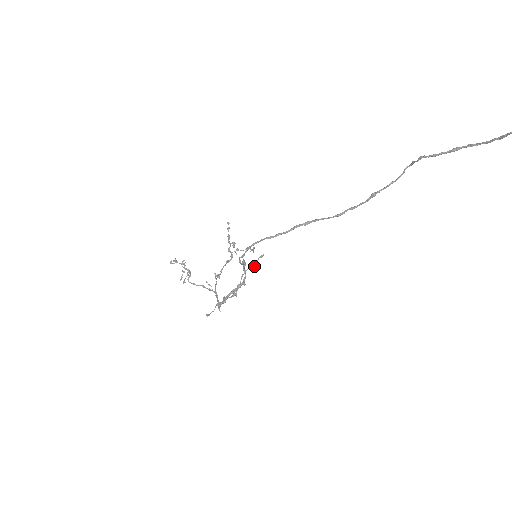
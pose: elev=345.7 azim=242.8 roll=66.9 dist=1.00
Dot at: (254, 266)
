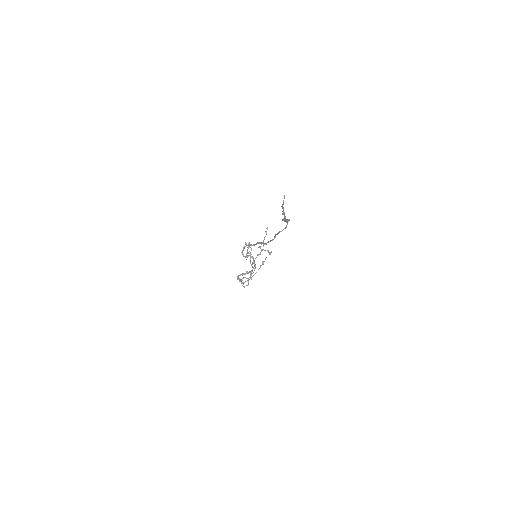
Dot at: (263, 264)
